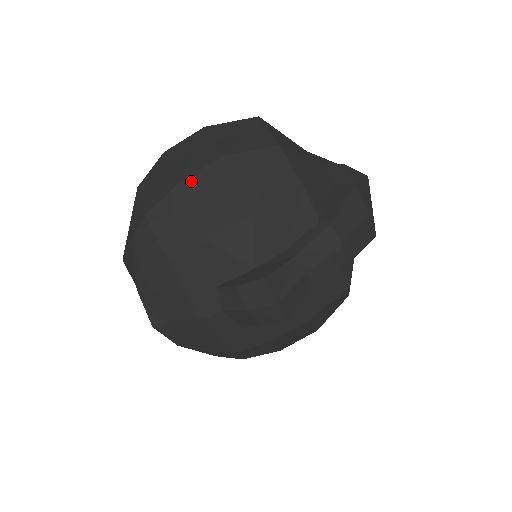
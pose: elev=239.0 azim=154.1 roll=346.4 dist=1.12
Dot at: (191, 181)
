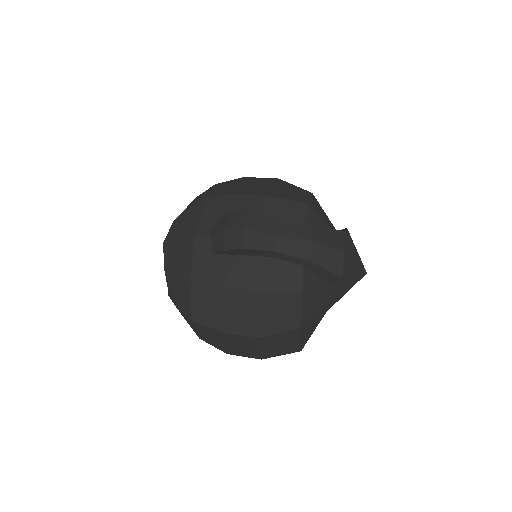
Dot at: (252, 178)
